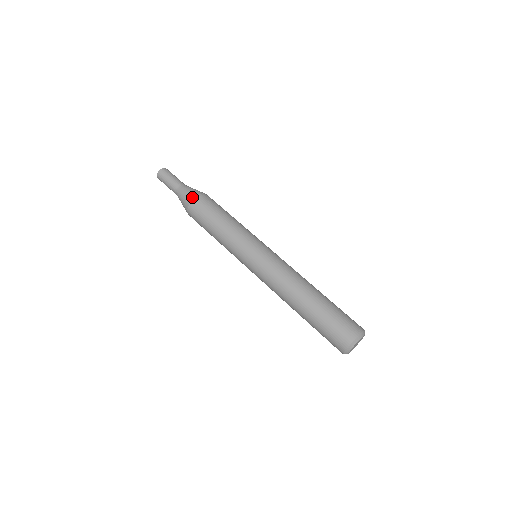
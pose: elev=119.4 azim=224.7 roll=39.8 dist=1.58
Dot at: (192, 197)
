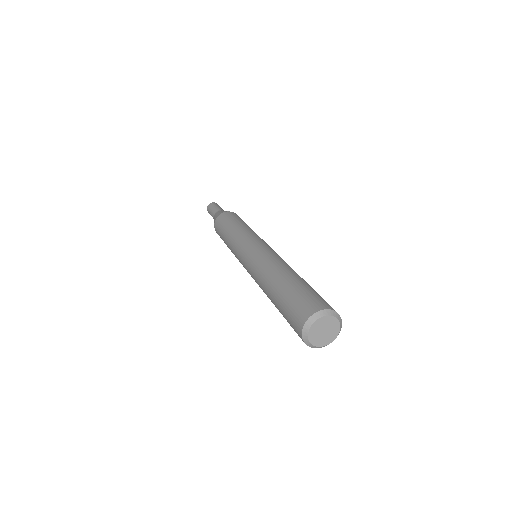
Dot at: (215, 220)
